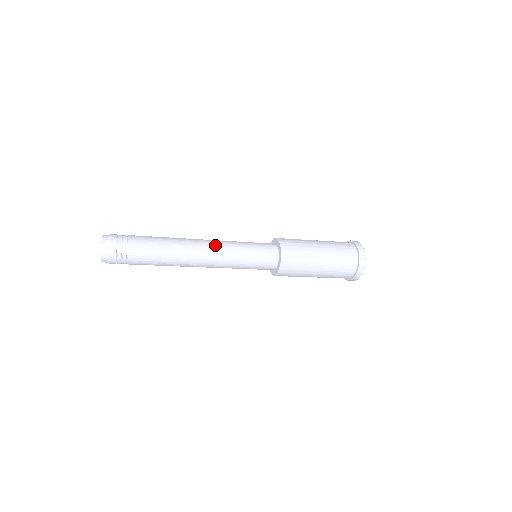
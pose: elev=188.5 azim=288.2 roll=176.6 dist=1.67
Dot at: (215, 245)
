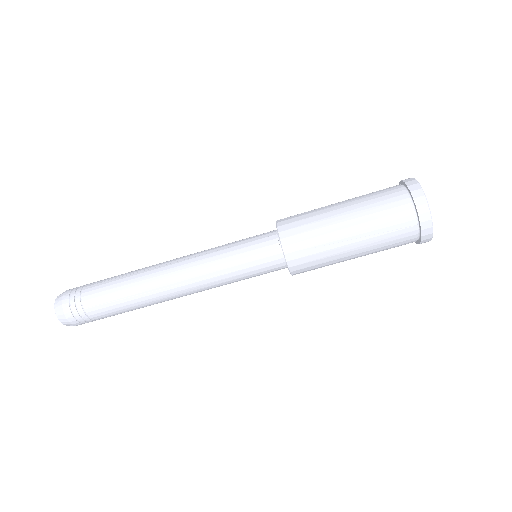
Dot at: (189, 255)
